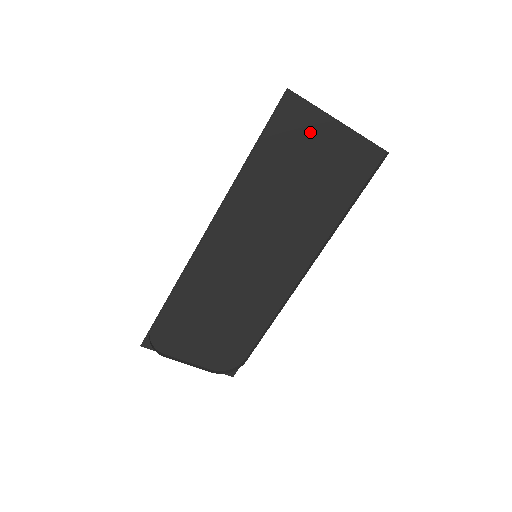
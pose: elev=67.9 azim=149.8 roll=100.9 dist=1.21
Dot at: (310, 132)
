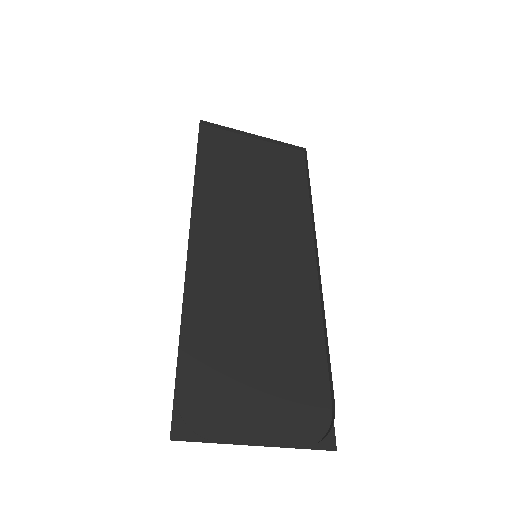
Dot at: (236, 147)
